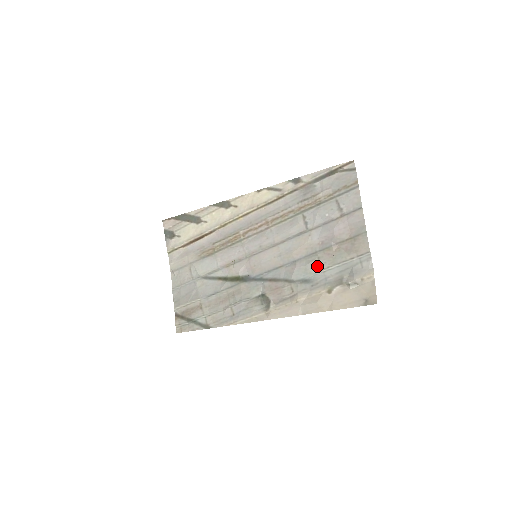
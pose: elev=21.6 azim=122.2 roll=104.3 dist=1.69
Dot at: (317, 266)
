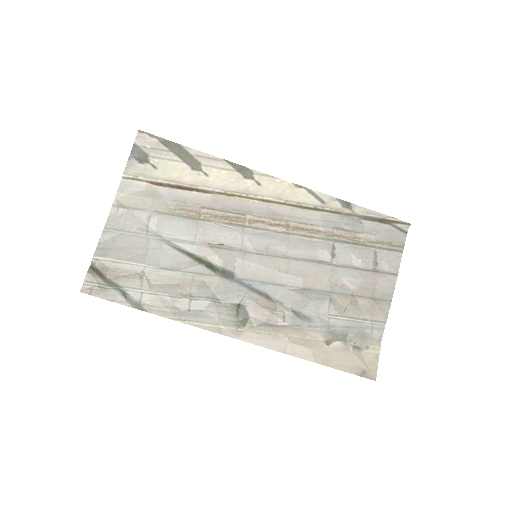
Dot at: (325, 308)
